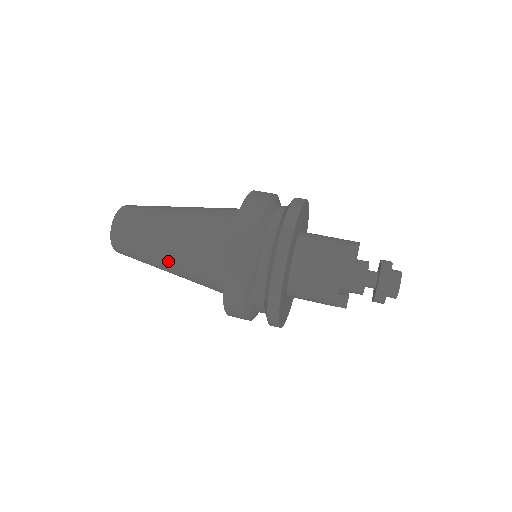
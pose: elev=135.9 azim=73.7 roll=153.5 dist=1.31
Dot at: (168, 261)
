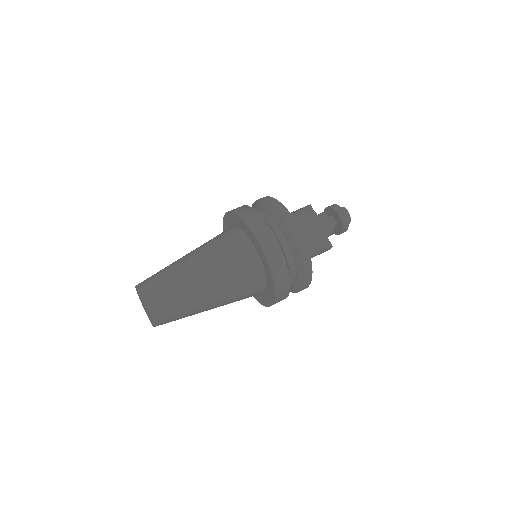
Dot at: (207, 286)
